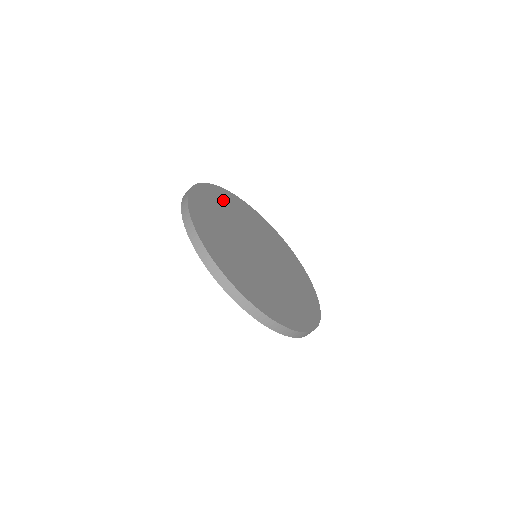
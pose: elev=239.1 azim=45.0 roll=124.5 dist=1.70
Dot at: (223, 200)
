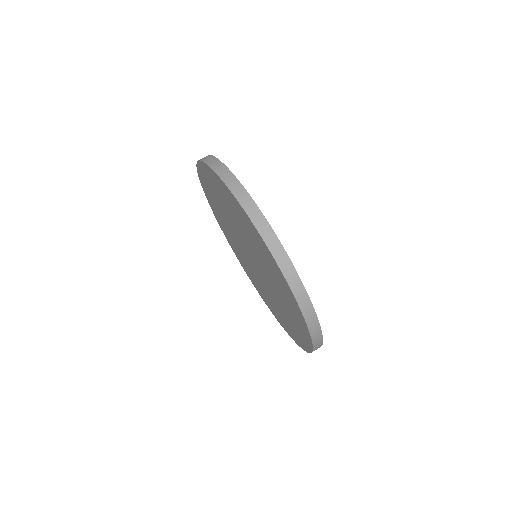
Dot at: occluded
